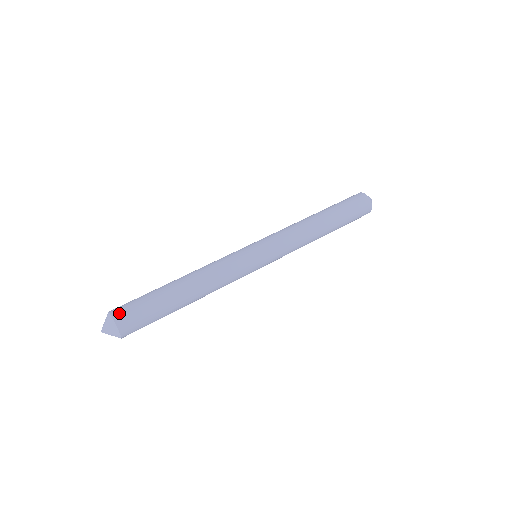
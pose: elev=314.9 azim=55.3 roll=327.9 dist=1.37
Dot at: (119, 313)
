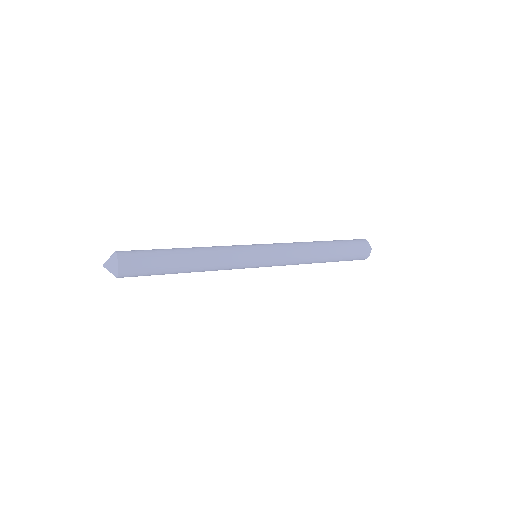
Dot at: occluded
